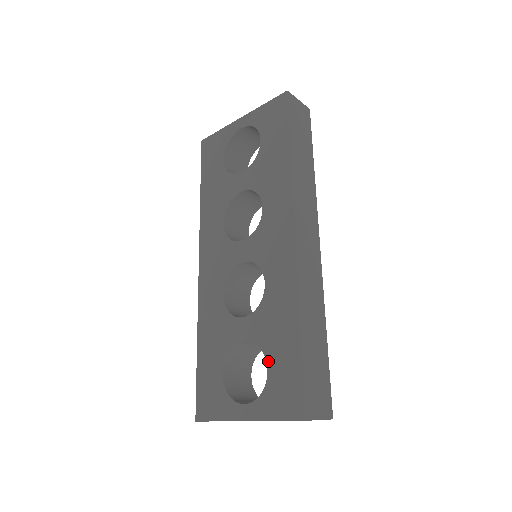
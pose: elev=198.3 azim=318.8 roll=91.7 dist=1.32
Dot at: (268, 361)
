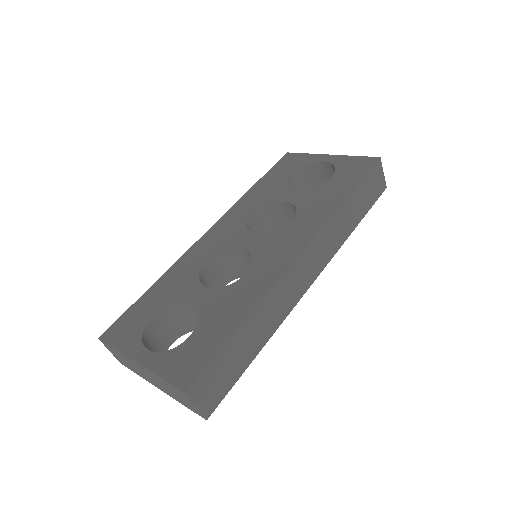
Dot at: (196, 330)
